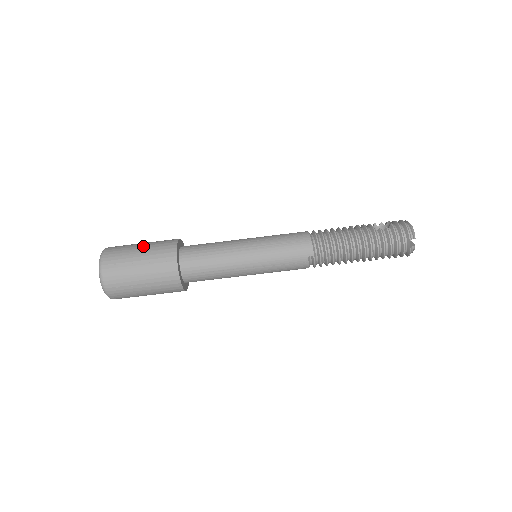
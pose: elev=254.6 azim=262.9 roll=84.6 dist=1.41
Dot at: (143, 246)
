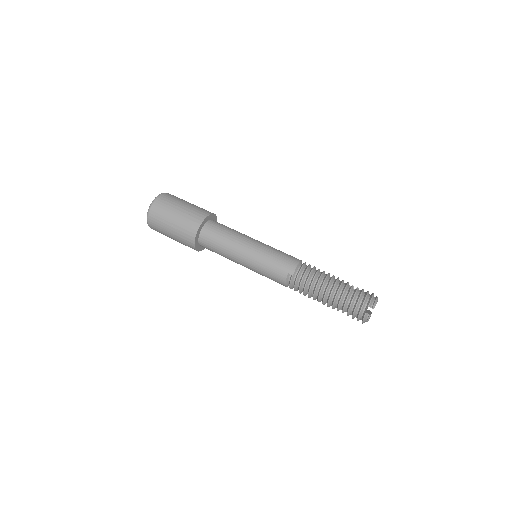
Dot at: (190, 203)
